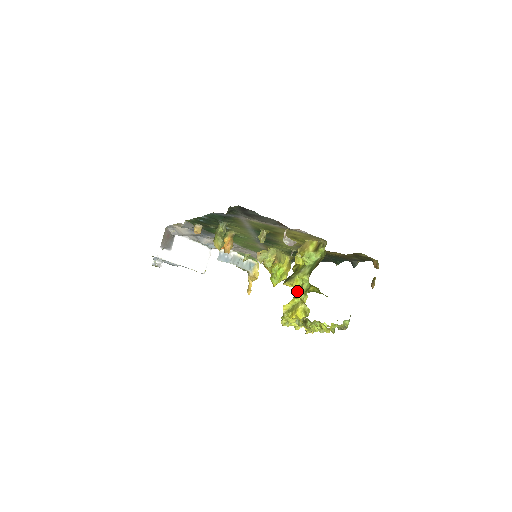
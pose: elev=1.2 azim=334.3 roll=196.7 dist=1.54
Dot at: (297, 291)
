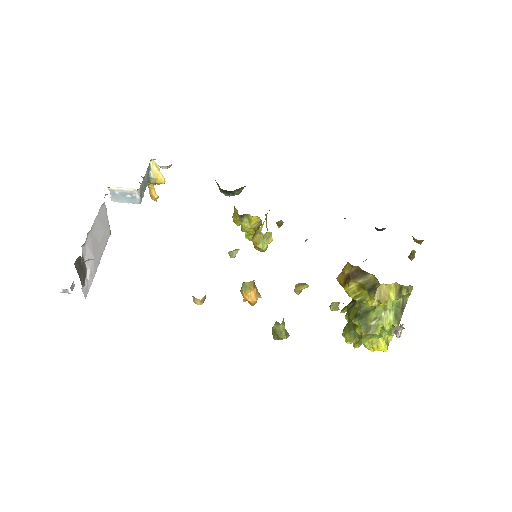
Dot at: occluded
